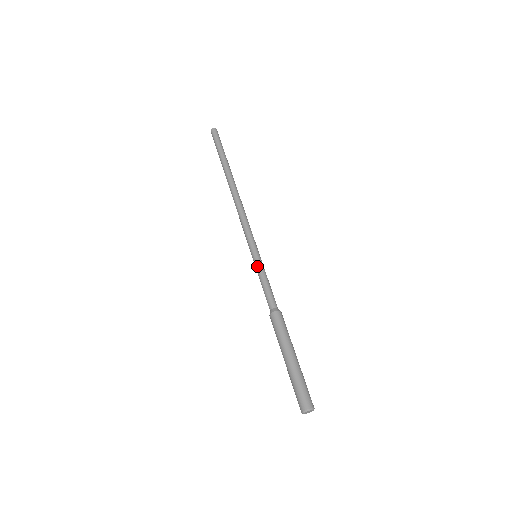
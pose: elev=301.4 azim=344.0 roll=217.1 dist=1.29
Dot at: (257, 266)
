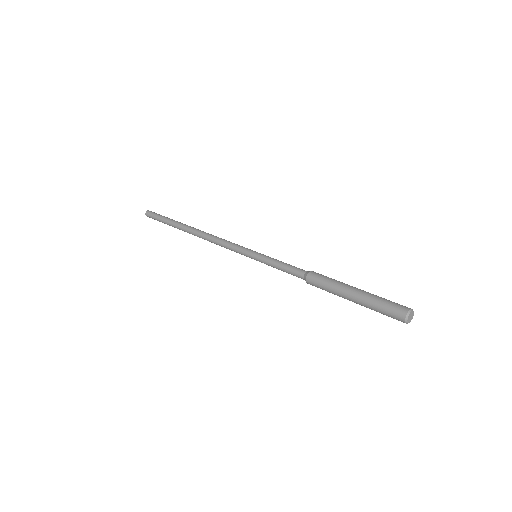
Dot at: (264, 257)
